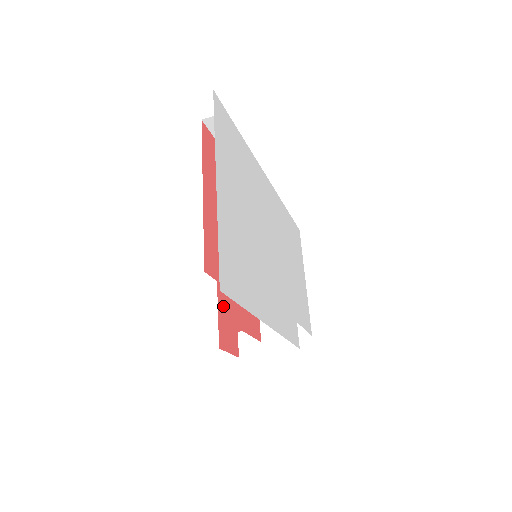
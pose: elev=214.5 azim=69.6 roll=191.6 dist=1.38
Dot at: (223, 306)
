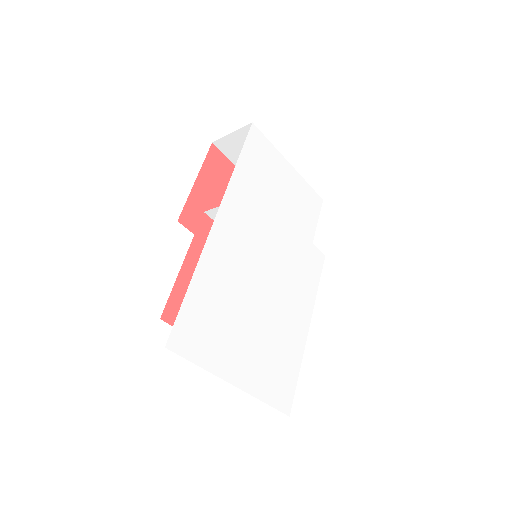
Dot at: occluded
